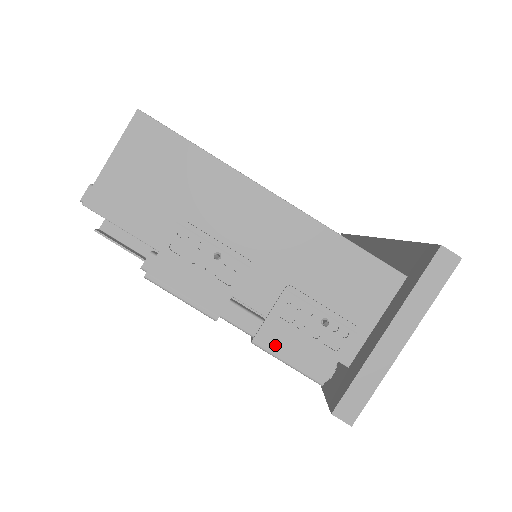
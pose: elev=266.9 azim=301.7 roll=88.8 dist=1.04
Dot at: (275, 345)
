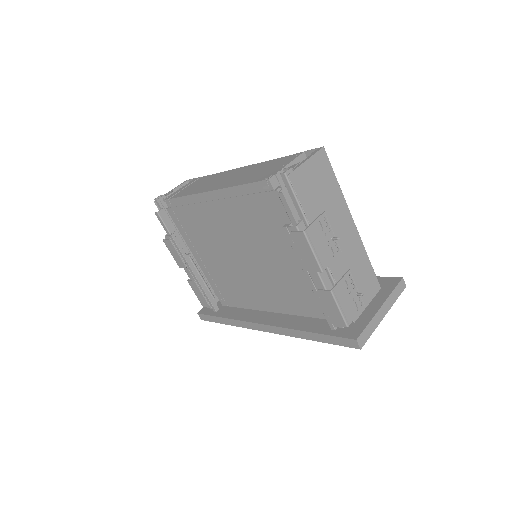
Dot at: (339, 297)
